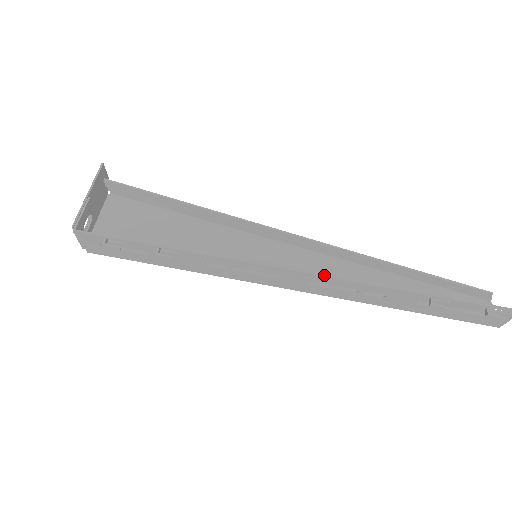
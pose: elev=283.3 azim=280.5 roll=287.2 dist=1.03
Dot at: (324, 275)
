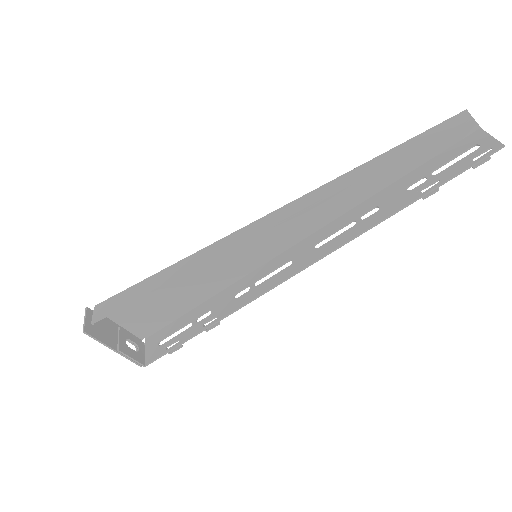
Dot at: (330, 253)
